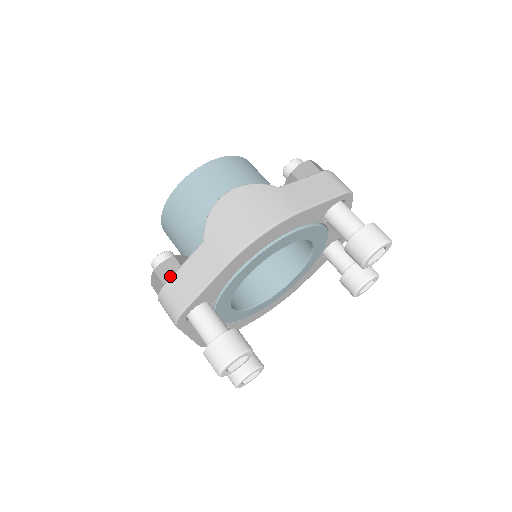
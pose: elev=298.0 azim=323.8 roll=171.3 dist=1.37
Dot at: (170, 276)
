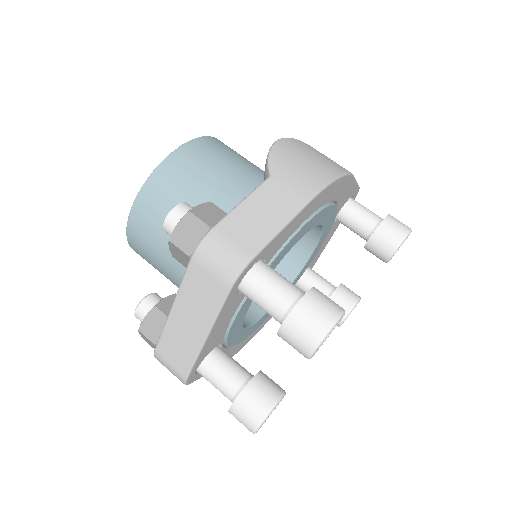
Dot at: (216, 220)
